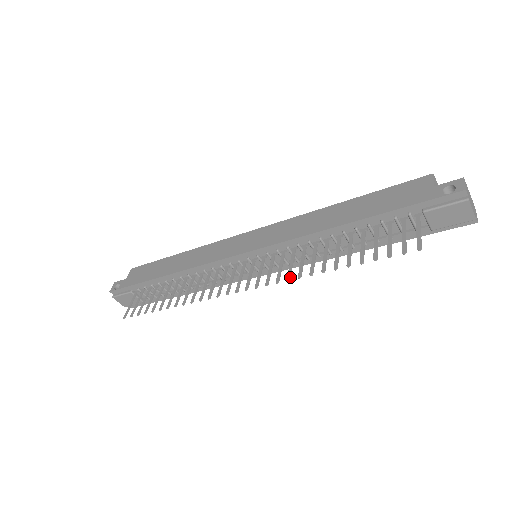
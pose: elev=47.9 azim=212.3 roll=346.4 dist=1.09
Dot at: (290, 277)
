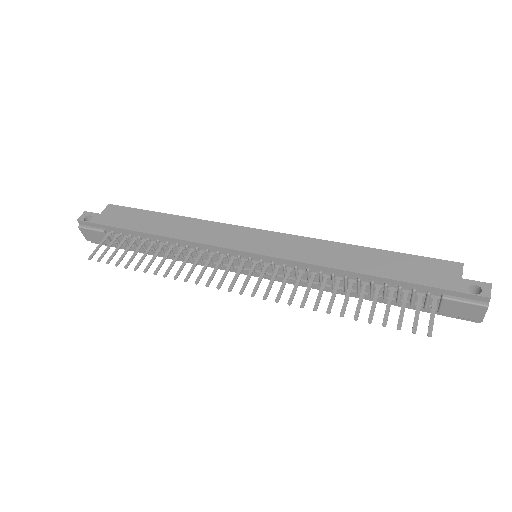
Dot at: occluded
